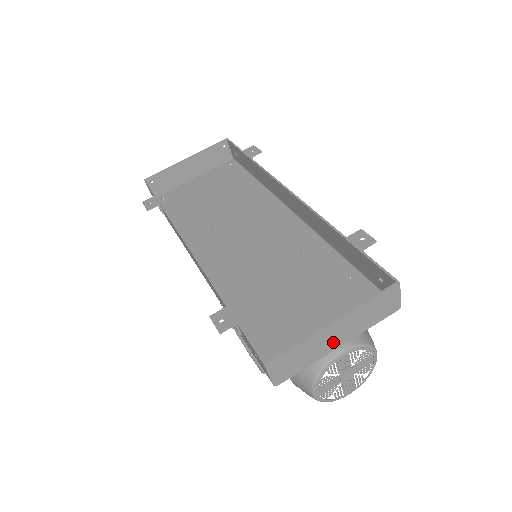
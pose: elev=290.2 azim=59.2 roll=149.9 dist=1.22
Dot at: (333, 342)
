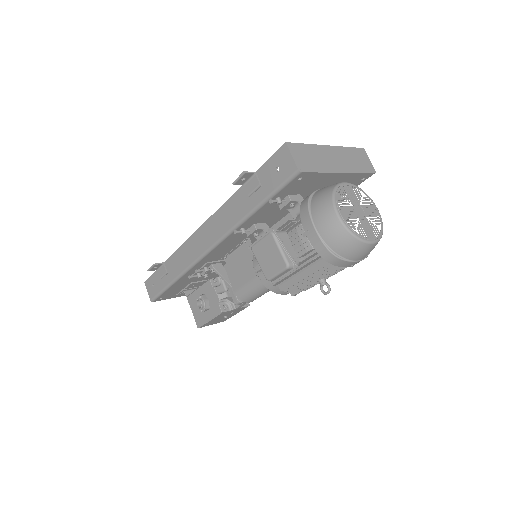
Dot at: (334, 164)
